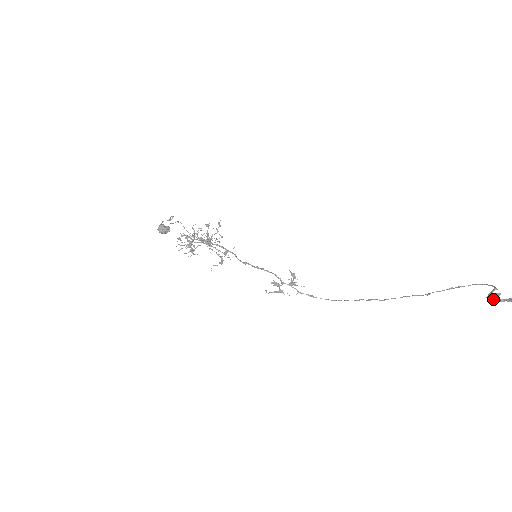
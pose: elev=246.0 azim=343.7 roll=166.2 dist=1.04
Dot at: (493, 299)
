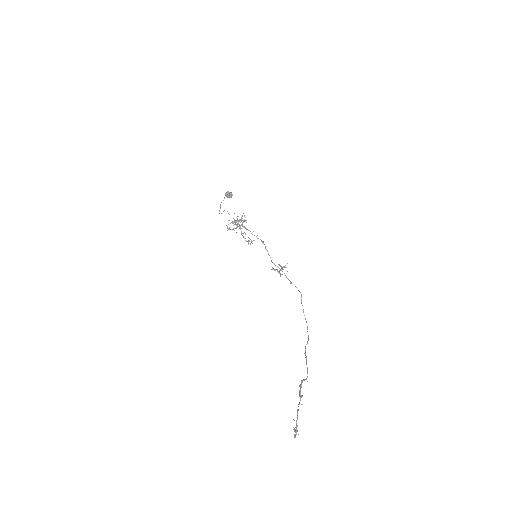
Dot at: (301, 386)
